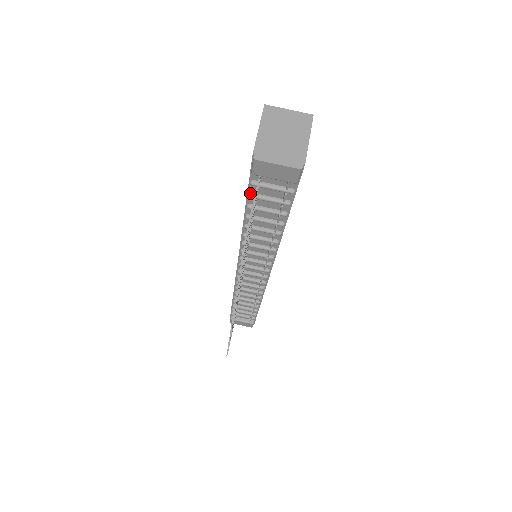
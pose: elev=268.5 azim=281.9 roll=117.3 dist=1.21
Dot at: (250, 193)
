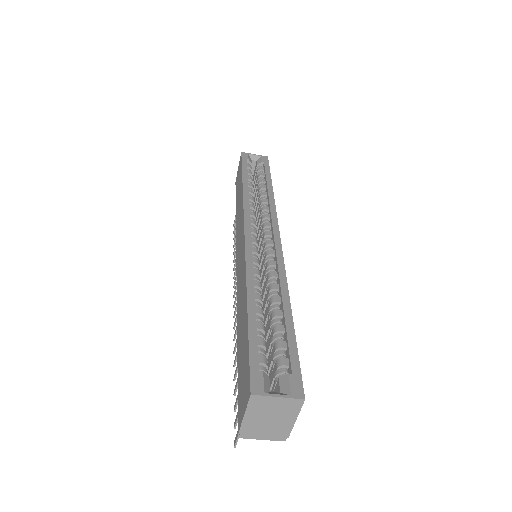
Dot at: occluded
